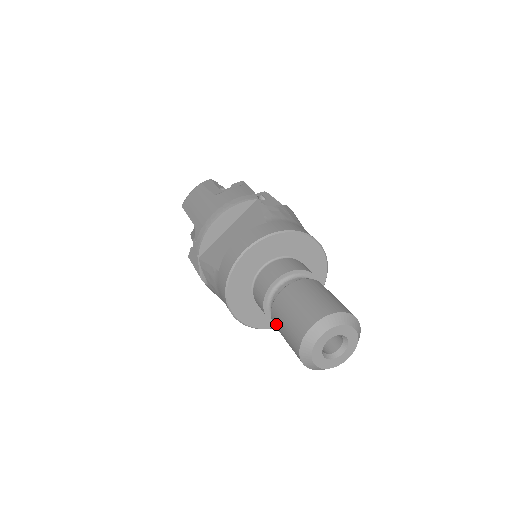
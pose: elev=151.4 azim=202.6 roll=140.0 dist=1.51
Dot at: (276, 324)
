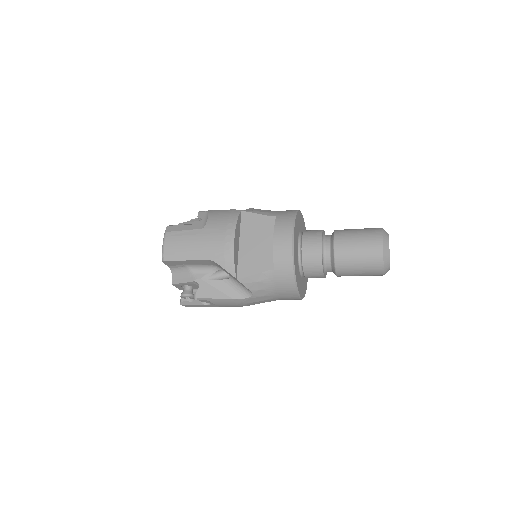
Dot at: (345, 268)
